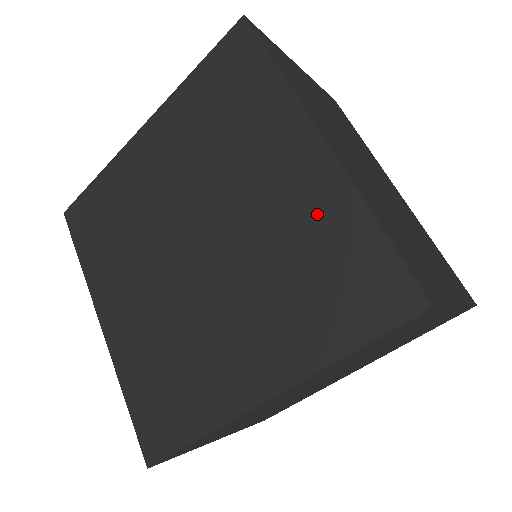
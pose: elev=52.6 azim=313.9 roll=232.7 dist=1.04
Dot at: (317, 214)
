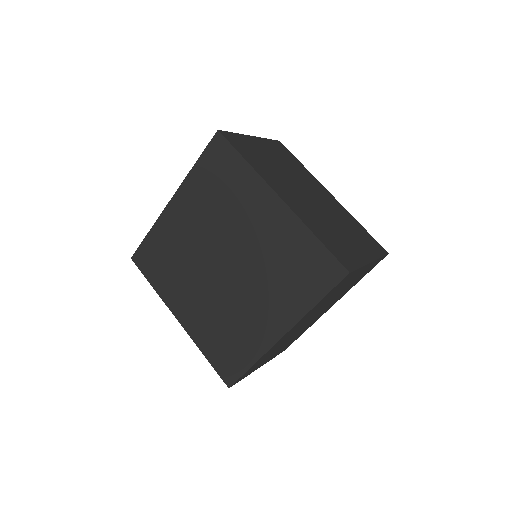
Dot at: (286, 237)
